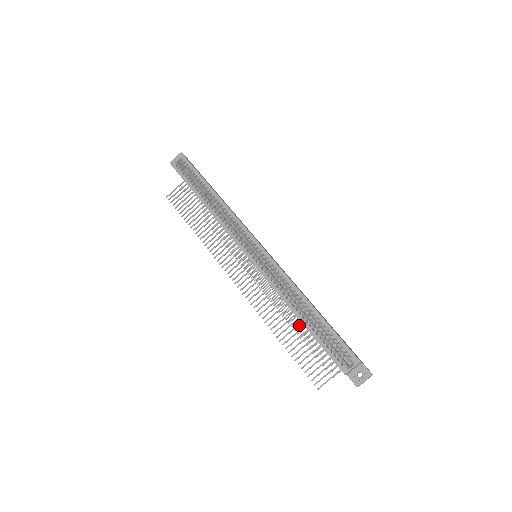
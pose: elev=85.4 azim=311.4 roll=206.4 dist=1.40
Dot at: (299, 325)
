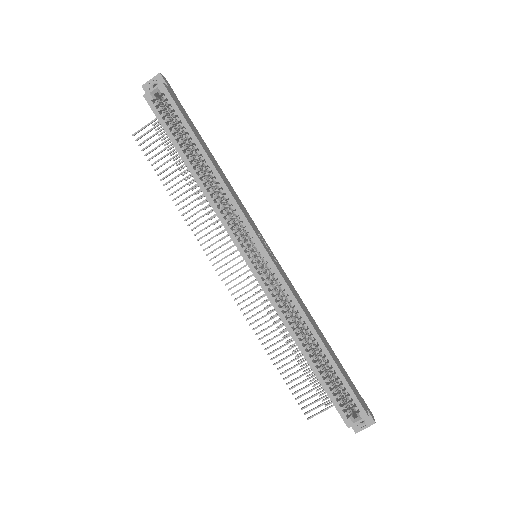
Dot at: occluded
